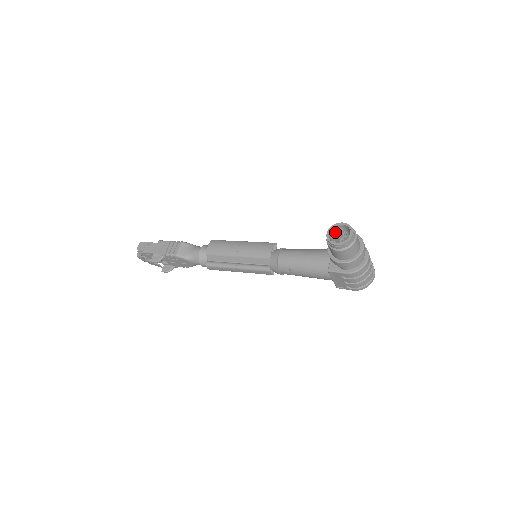
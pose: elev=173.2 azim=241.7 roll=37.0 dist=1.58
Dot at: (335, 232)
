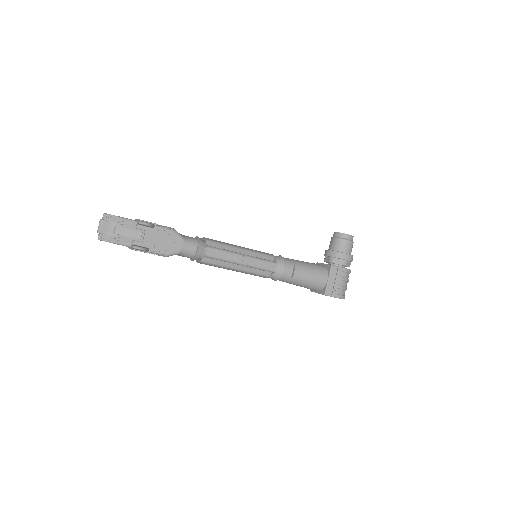
Dot at: occluded
